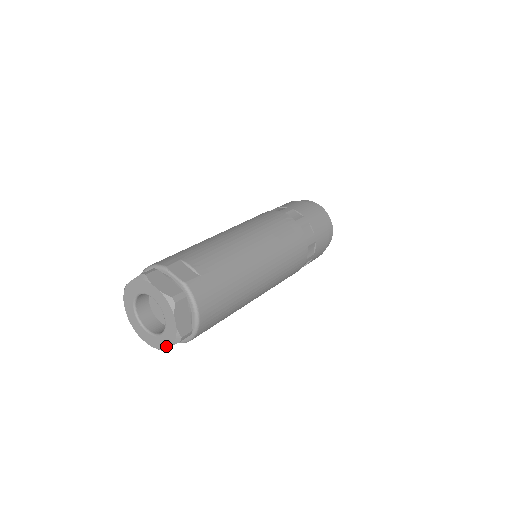
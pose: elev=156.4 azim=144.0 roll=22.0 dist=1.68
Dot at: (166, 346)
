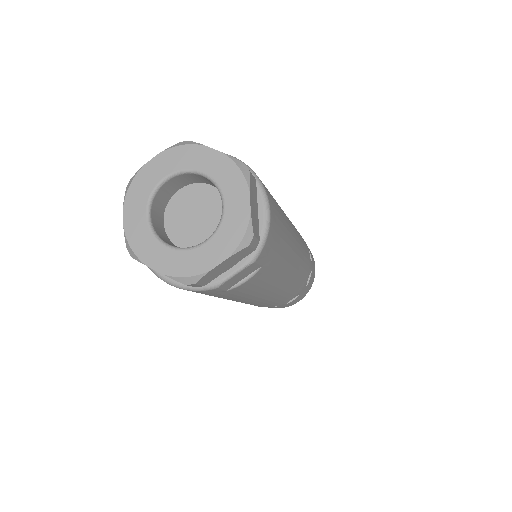
Dot at: (245, 203)
